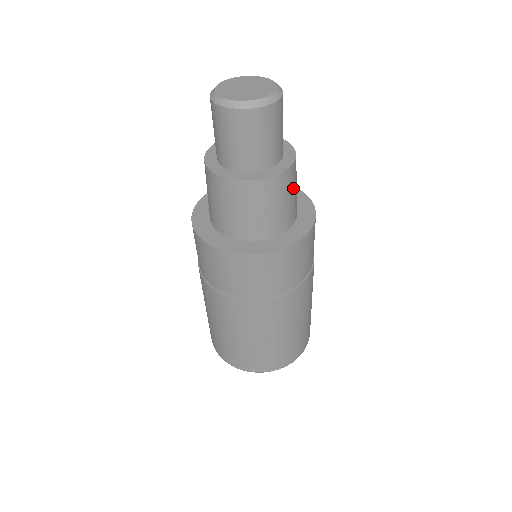
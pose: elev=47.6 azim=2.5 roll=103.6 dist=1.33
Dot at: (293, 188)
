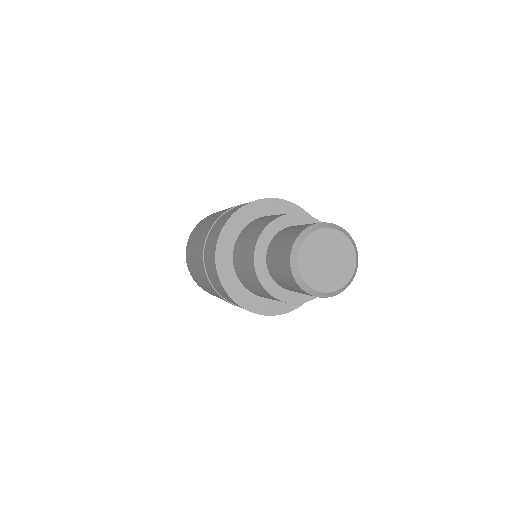
Dot at: occluded
